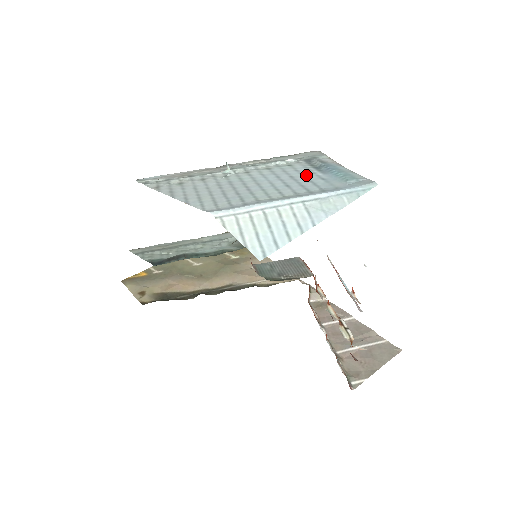
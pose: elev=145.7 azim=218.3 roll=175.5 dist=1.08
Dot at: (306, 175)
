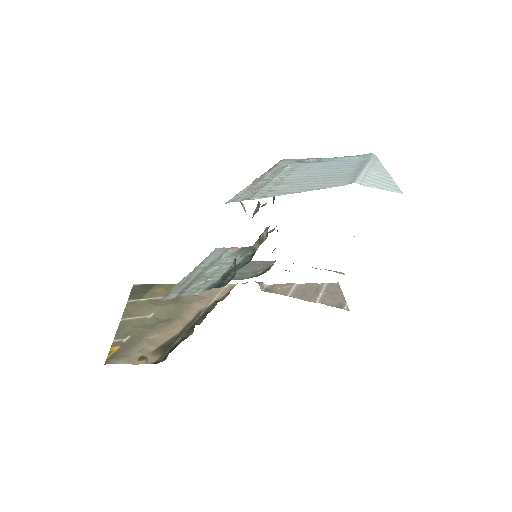
Dot at: (327, 164)
